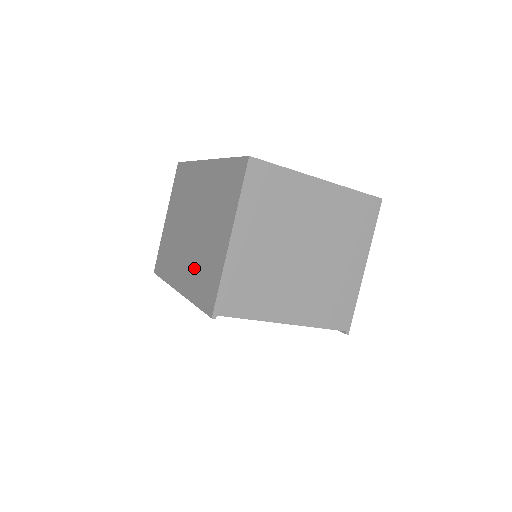
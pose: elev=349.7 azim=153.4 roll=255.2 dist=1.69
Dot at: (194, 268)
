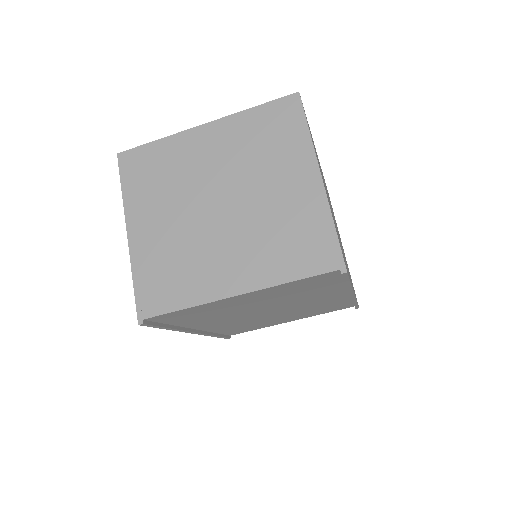
Dot at: occluded
